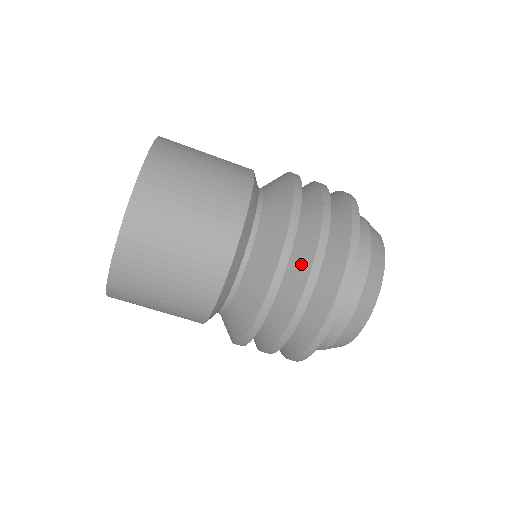
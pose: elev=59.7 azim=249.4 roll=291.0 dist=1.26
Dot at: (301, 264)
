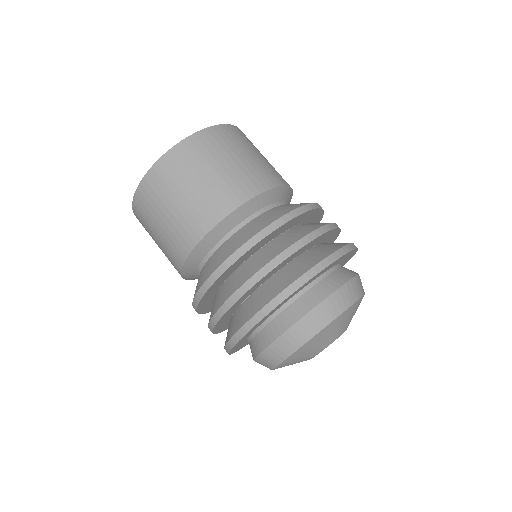
Dot at: occluded
